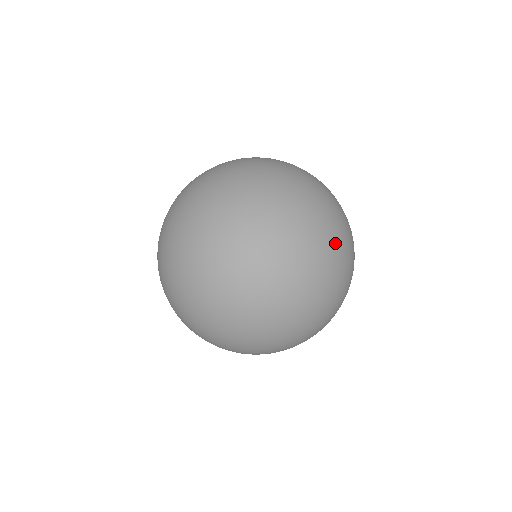
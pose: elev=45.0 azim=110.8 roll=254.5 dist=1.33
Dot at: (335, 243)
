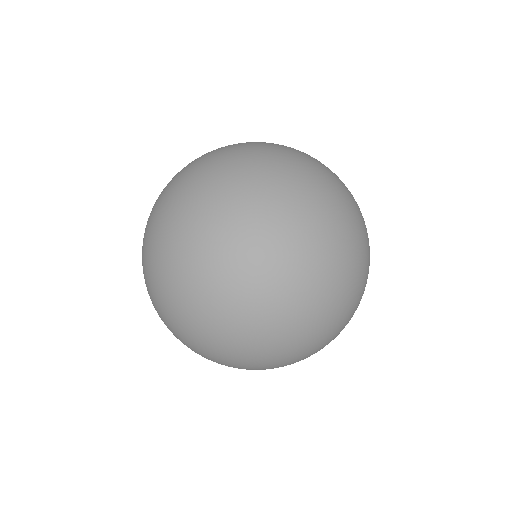
Dot at: occluded
